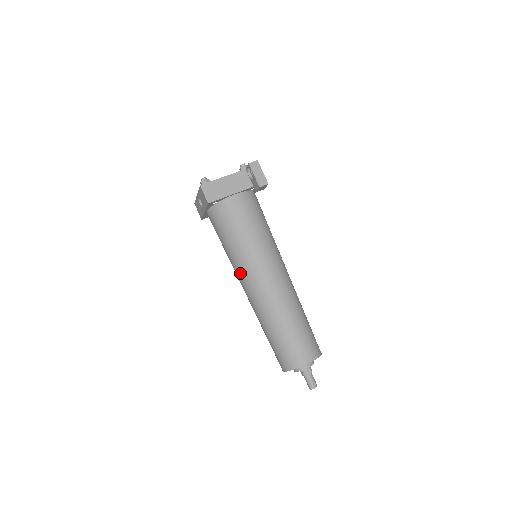
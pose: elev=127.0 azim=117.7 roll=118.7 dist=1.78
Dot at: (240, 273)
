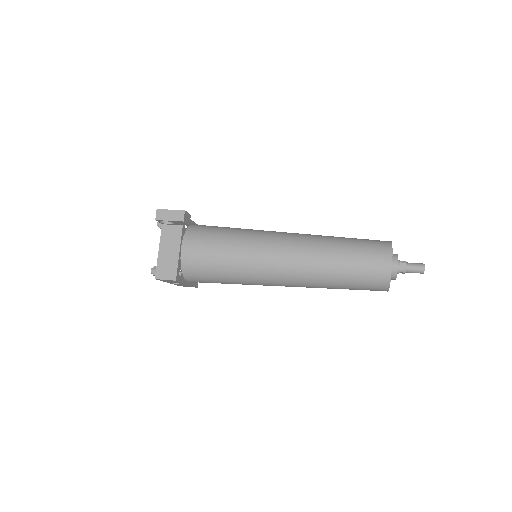
Dot at: (263, 283)
